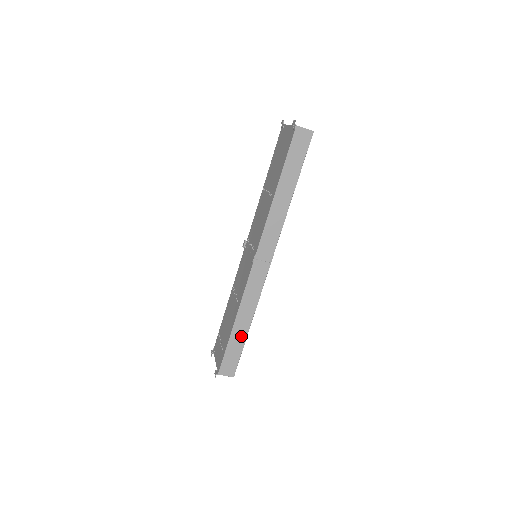
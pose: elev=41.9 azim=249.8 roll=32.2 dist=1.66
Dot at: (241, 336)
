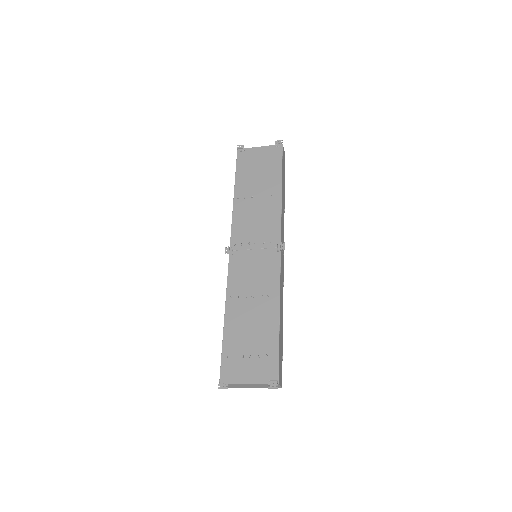
Dot at: (281, 333)
